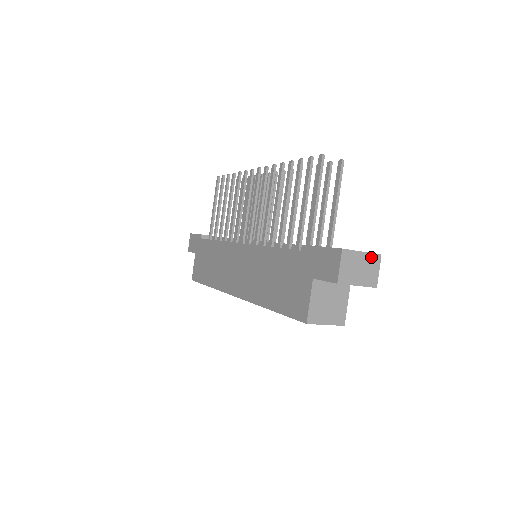
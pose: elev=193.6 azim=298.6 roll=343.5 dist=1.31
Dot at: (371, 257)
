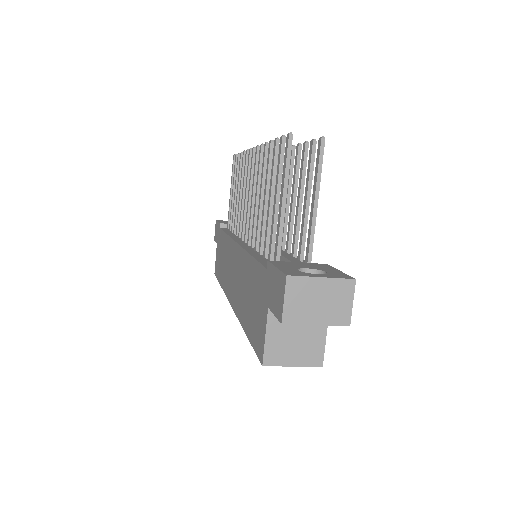
Dot at: (338, 284)
